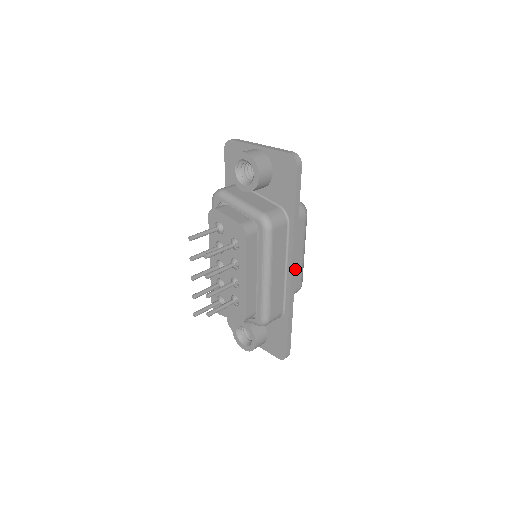
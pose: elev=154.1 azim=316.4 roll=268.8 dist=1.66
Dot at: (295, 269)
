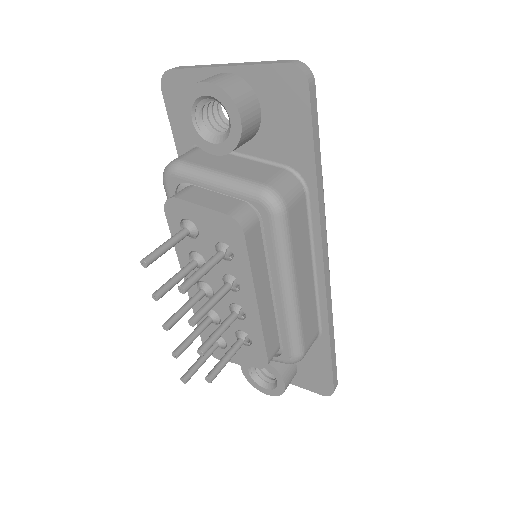
Dot at: (328, 264)
